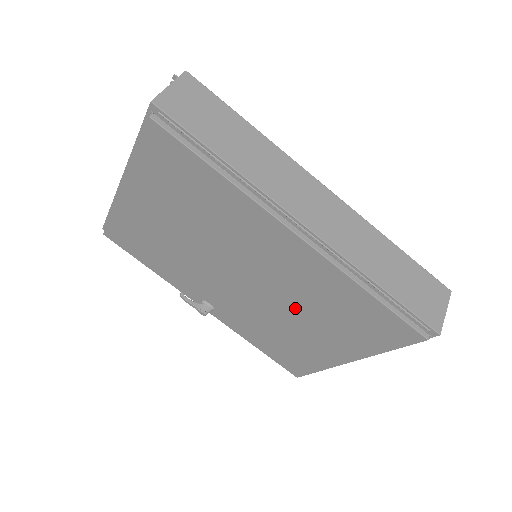
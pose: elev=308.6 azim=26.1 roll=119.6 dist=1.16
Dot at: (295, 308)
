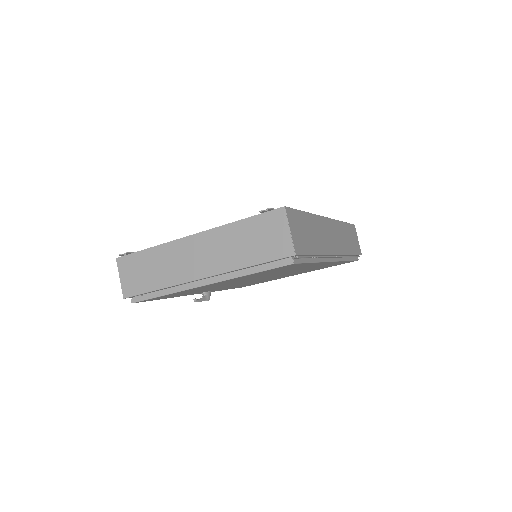
Dot at: (288, 274)
